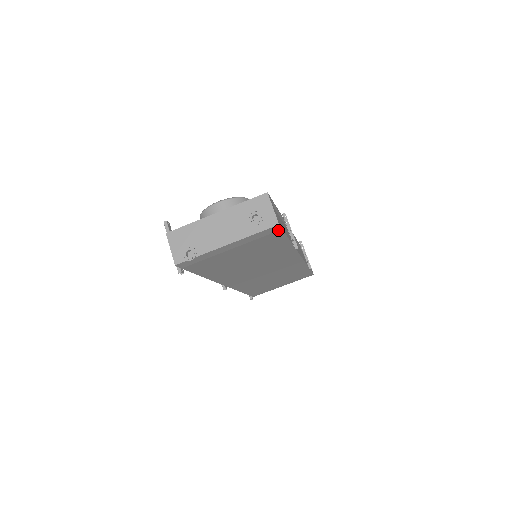
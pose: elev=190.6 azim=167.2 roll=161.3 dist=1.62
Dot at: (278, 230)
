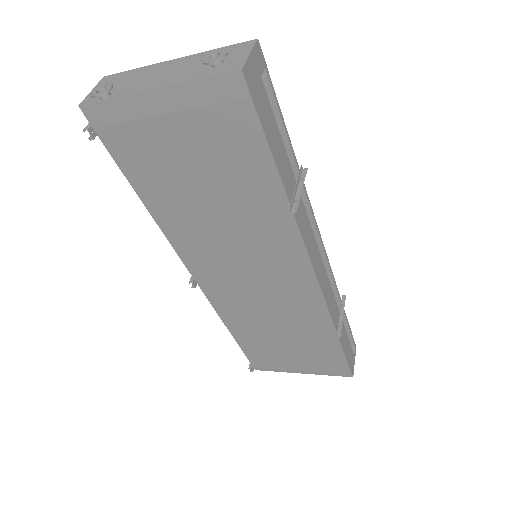
Dot at: (245, 97)
